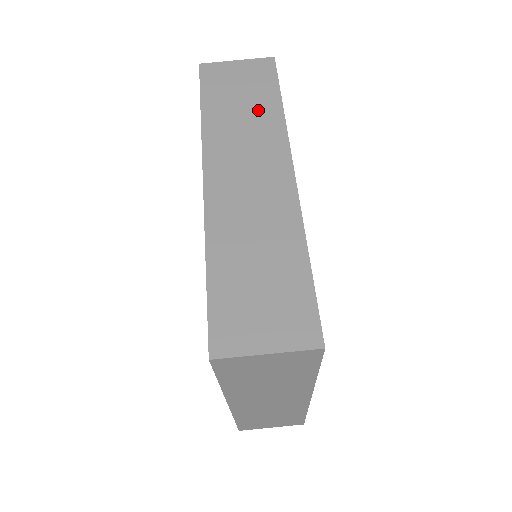
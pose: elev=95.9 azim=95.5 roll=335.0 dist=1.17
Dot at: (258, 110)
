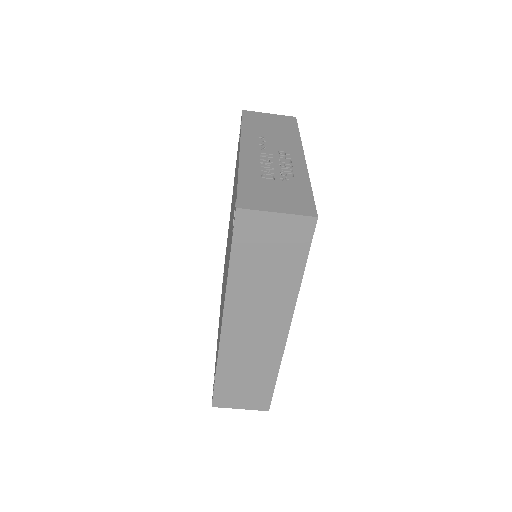
Dot at: (280, 277)
